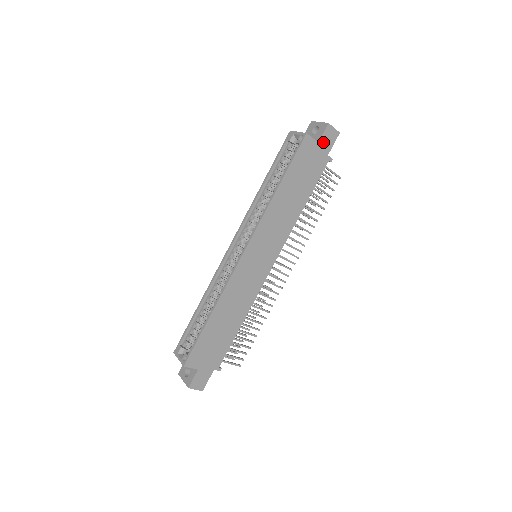
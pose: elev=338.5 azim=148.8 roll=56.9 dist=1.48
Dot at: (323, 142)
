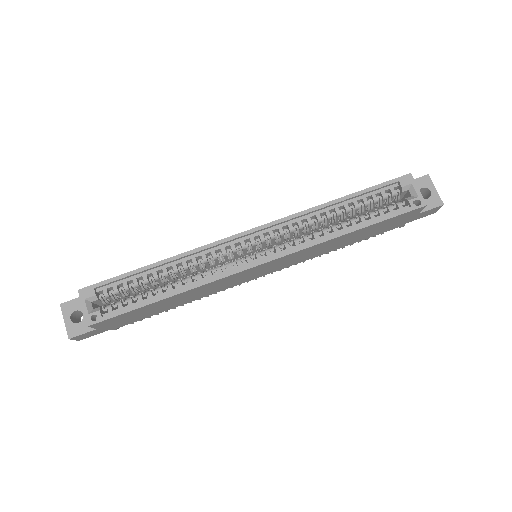
Dot at: (420, 214)
